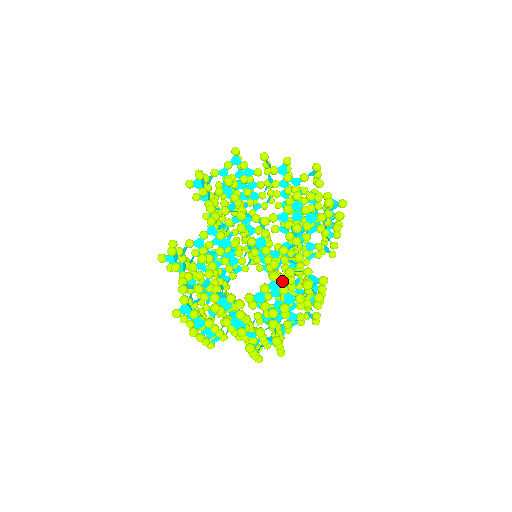
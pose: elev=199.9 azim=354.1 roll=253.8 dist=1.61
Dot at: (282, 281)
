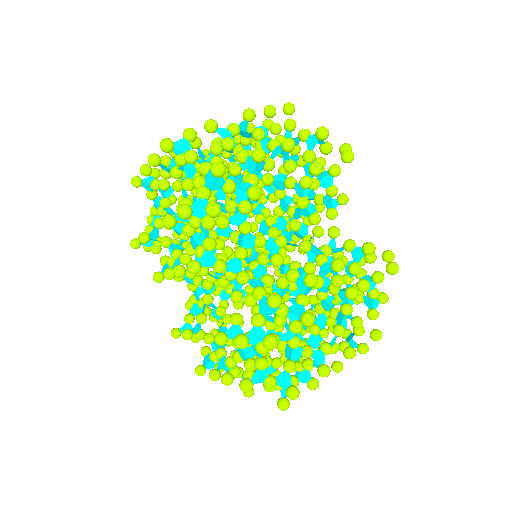
Dot at: occluded
